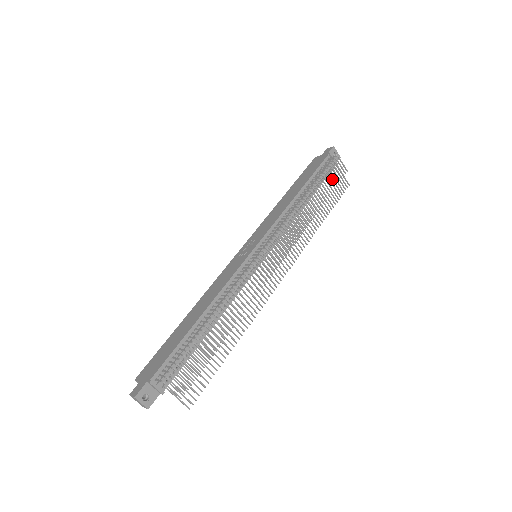
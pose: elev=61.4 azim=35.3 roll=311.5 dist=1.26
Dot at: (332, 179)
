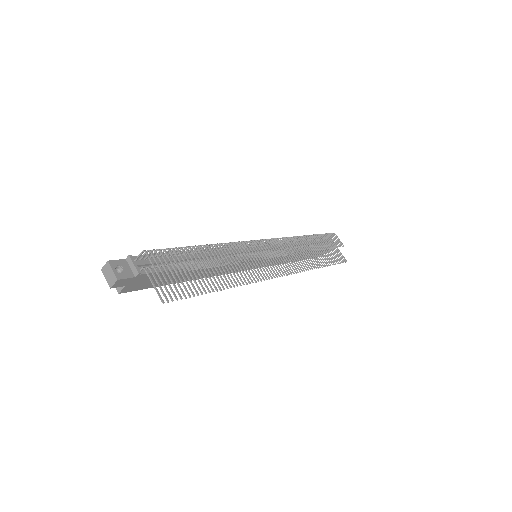
Dot at: (330, 241)
